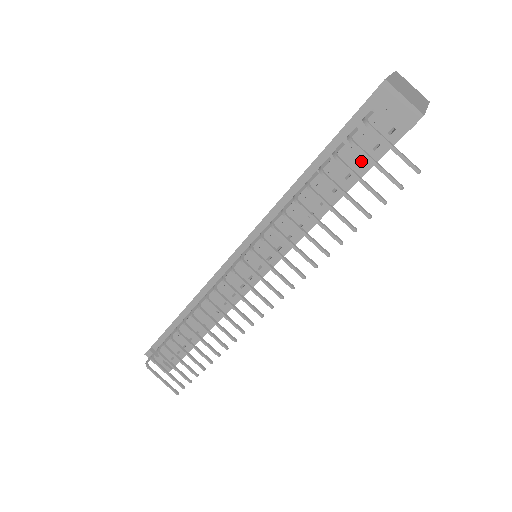
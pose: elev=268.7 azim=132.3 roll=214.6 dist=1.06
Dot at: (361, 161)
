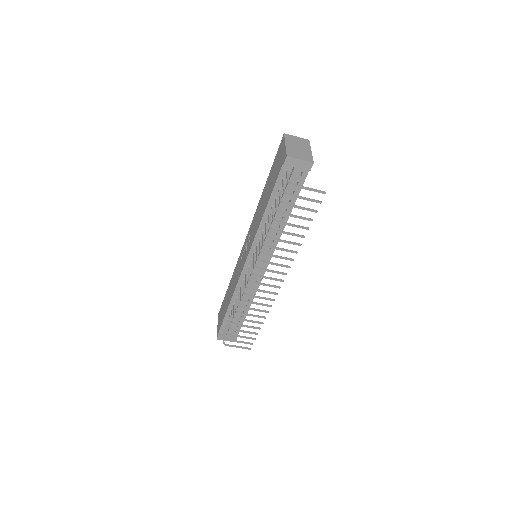
Dot at: occluded
